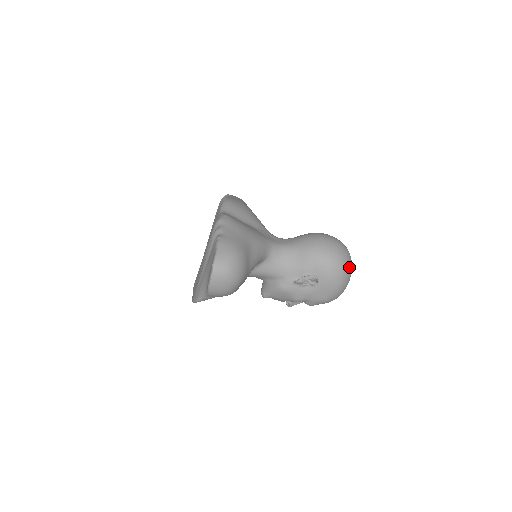
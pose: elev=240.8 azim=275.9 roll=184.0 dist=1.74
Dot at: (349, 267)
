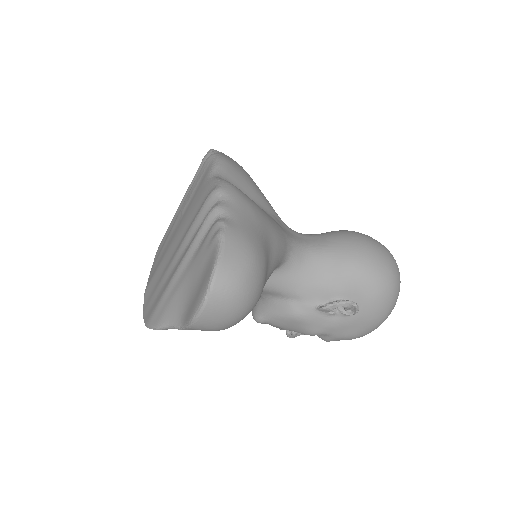
Dot at: (399, 291)
